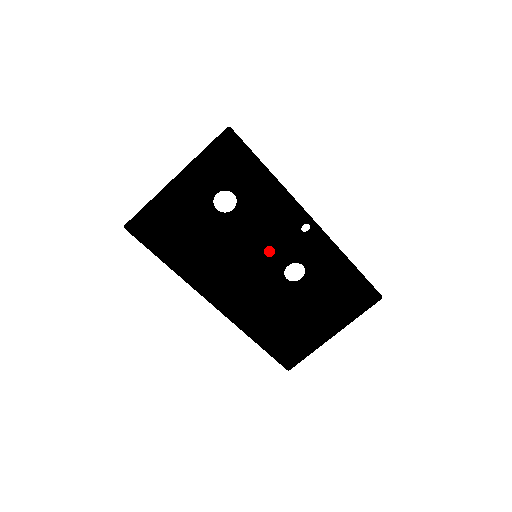
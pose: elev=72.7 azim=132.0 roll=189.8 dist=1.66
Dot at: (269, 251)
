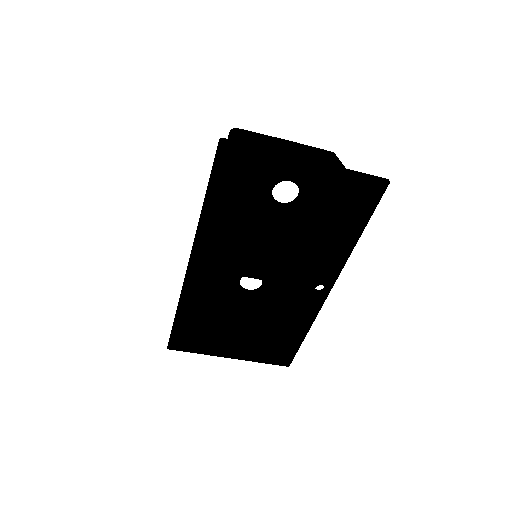
Dot at: (278, 273)
